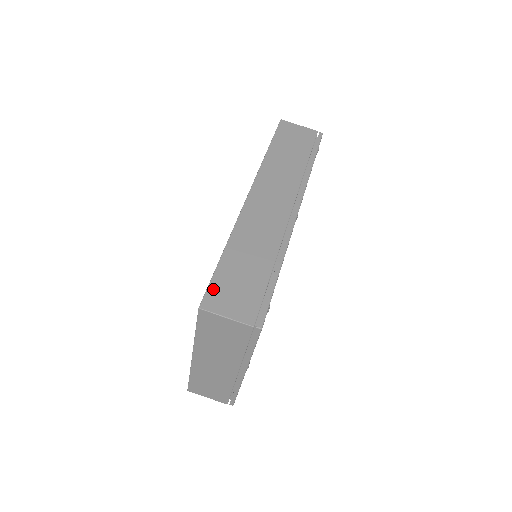
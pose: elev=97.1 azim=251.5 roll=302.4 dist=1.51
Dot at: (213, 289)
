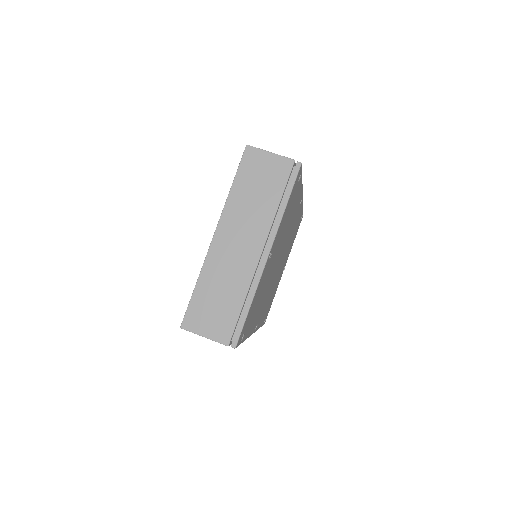
Dot at: occluded
